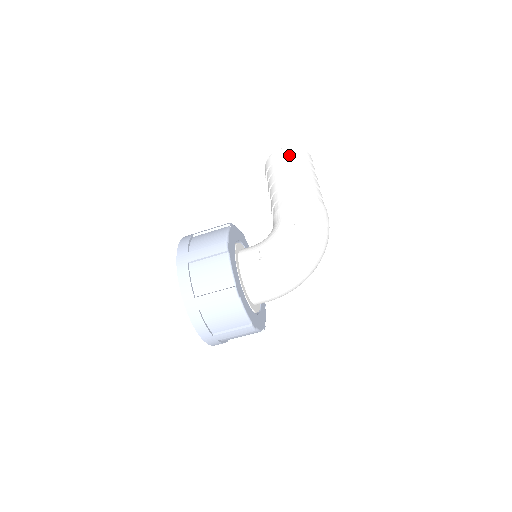
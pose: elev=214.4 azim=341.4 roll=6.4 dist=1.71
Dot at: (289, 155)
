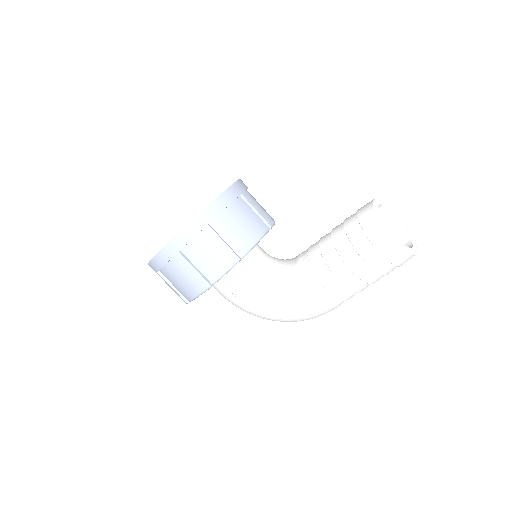
Dot at: (383, 256)
